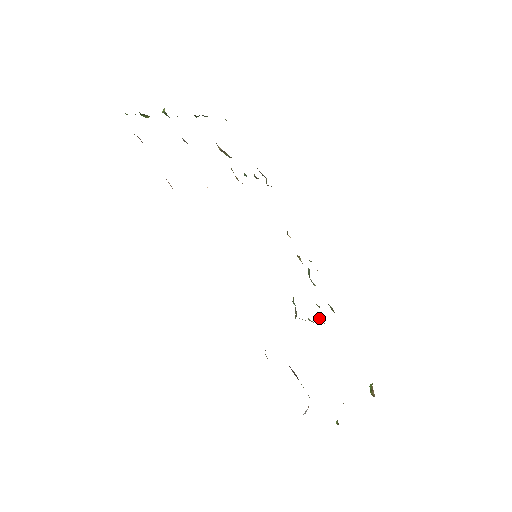
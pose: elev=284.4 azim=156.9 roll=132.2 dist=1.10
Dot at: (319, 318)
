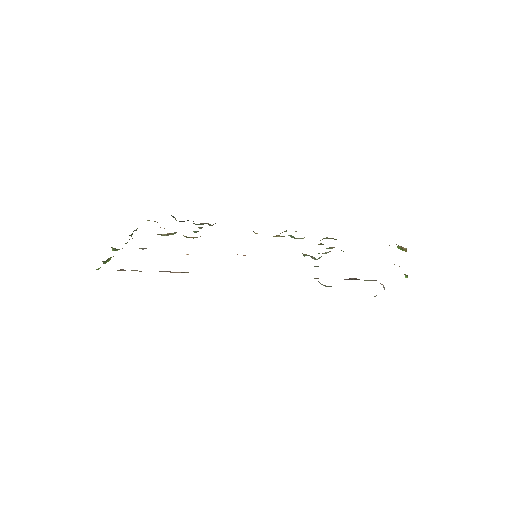
Dot at: occluded
